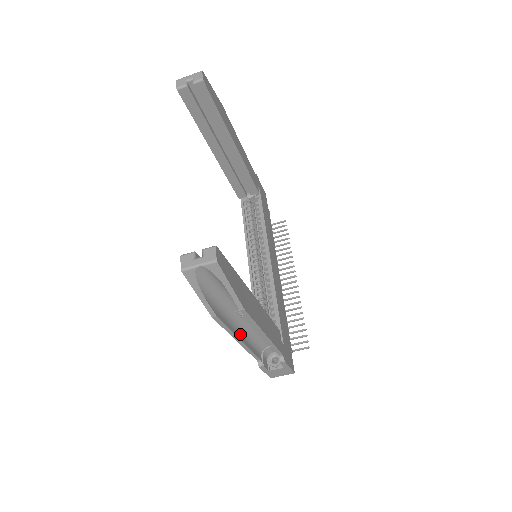
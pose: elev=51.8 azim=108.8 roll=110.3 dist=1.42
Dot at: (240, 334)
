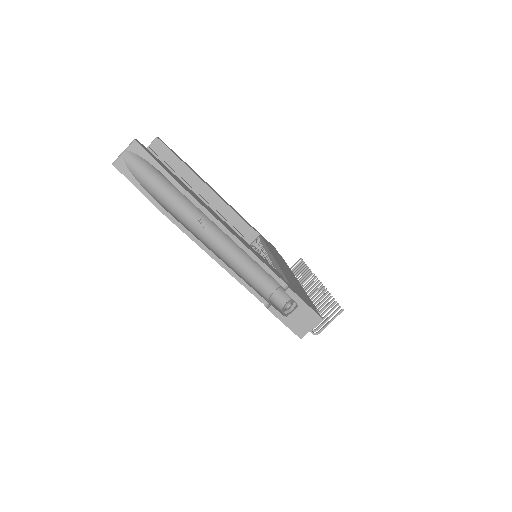
Dot at: (216, 254)
